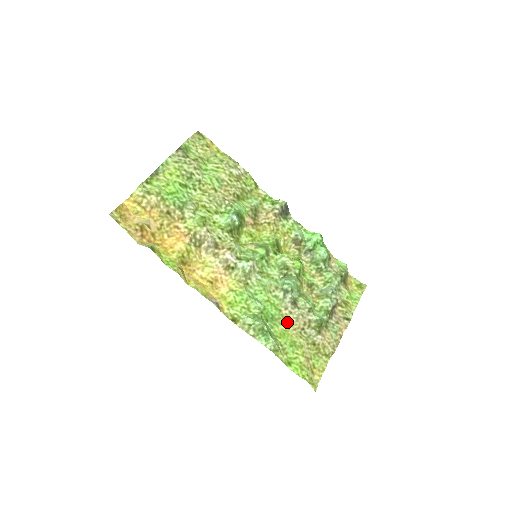
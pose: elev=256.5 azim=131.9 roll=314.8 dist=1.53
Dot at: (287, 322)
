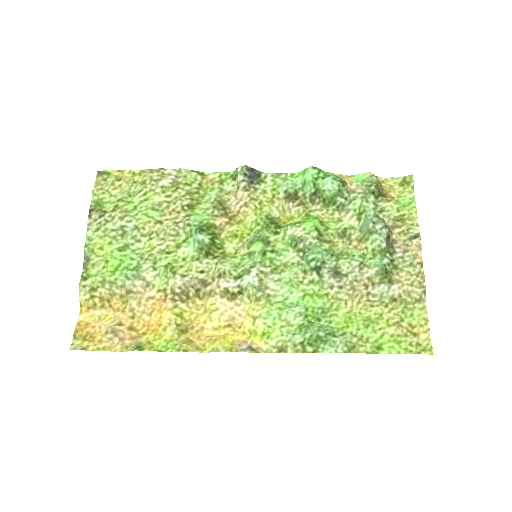
Dot at: (344, 300)
